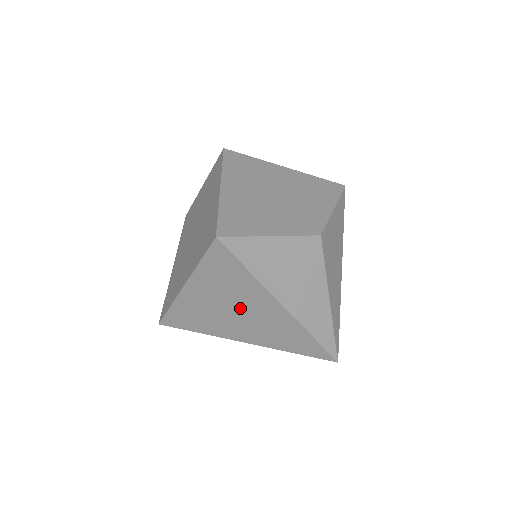
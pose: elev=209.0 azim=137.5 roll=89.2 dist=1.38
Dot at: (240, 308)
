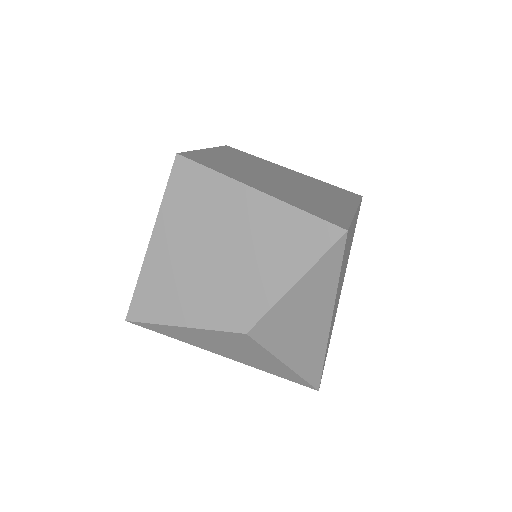
Dot at: occluded
